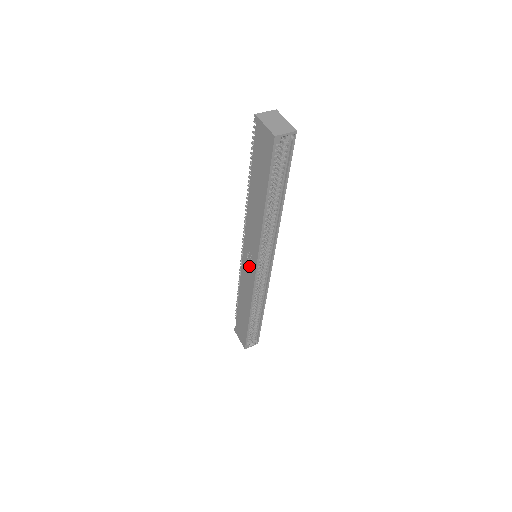
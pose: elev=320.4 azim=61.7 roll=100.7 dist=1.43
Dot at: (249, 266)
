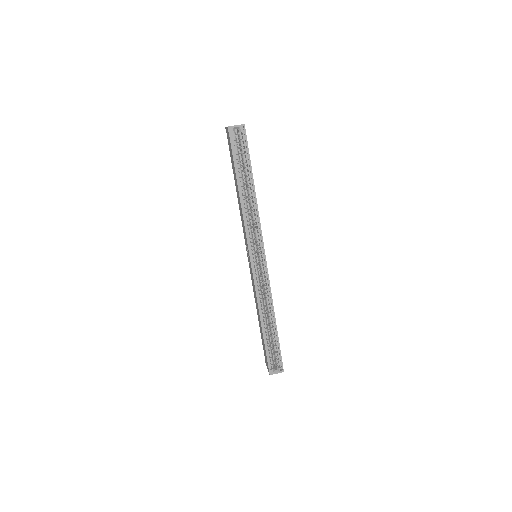
Dot at: occluded
